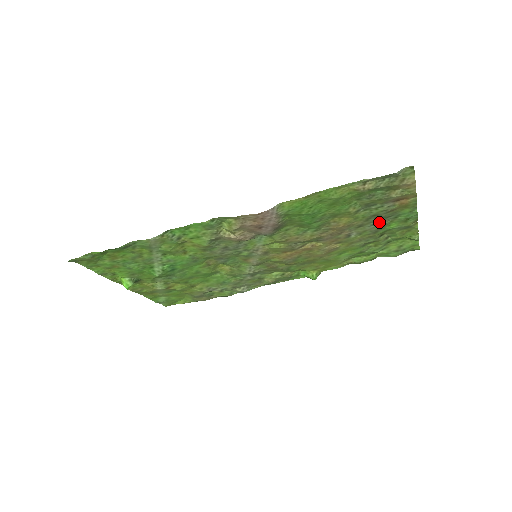
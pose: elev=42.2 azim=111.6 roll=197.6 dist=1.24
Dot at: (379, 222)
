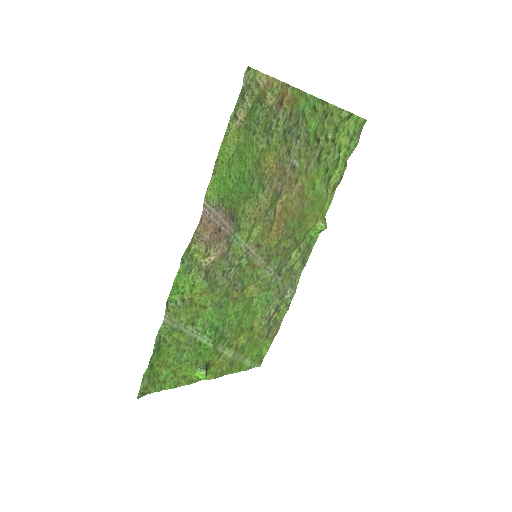
Dot at: (297, 133)
